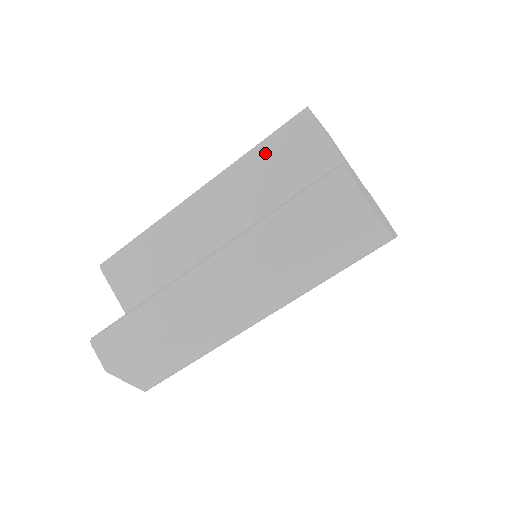
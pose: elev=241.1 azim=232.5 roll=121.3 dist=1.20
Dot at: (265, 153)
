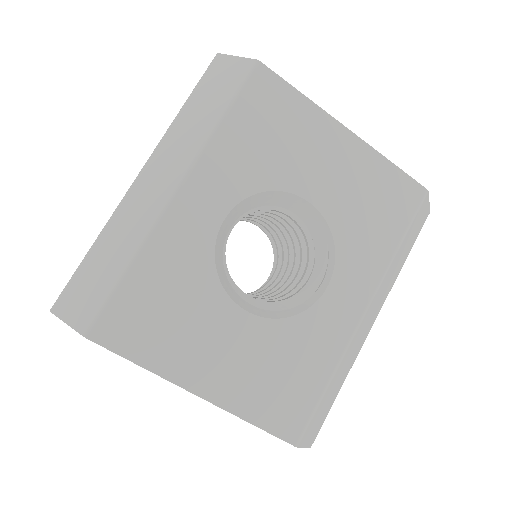
Dot at: occluded
